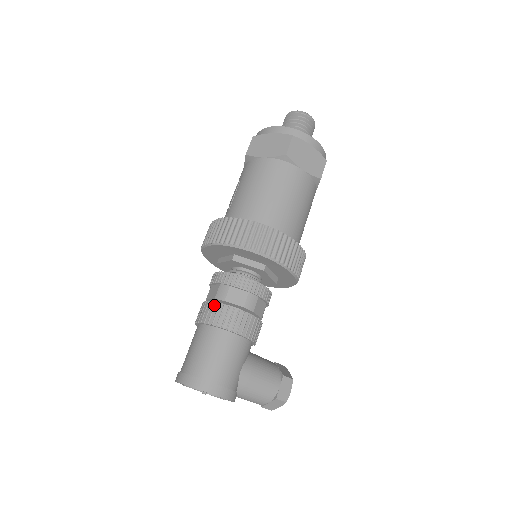
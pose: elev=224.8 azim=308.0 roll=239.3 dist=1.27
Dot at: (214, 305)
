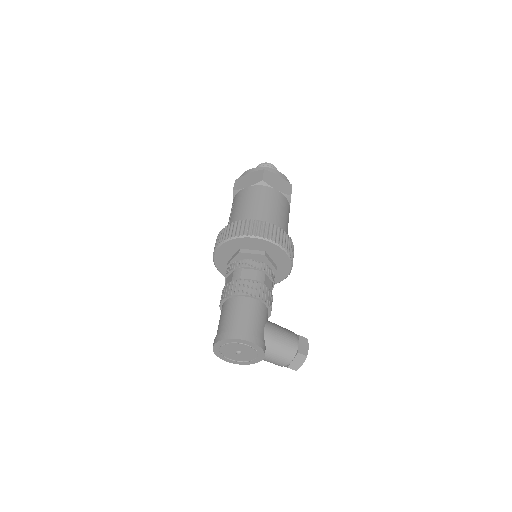
Dot at: (233, 283)
